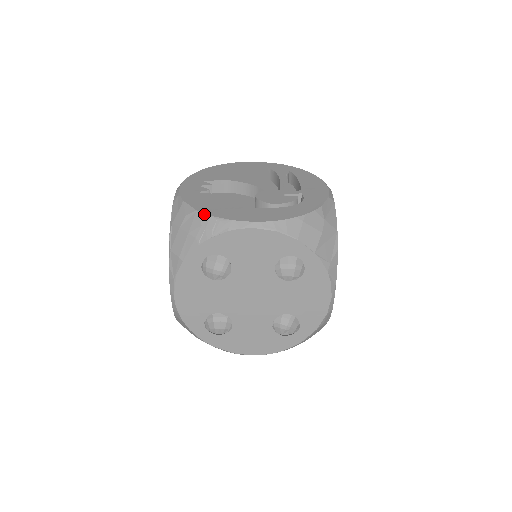
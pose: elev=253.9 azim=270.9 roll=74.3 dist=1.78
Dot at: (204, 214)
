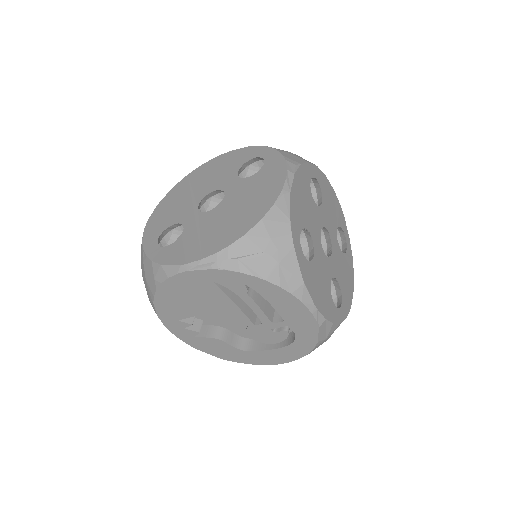
Dot at: occluded
